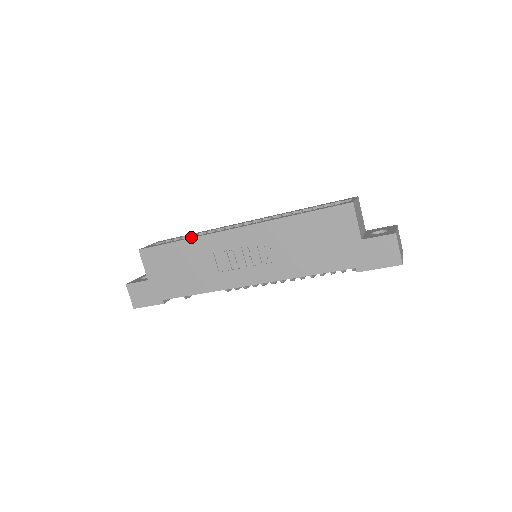
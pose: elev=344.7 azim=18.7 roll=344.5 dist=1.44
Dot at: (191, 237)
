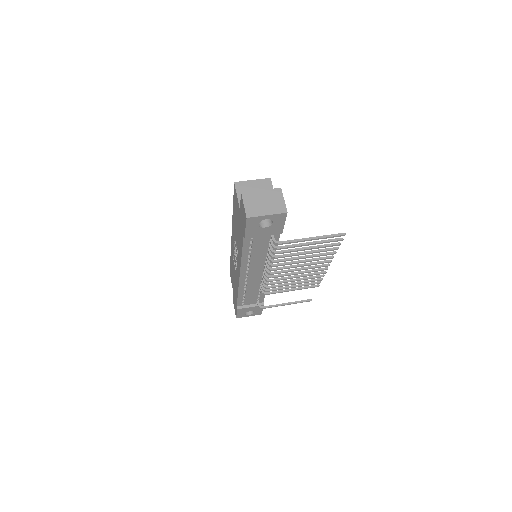
Dot at: occluded
